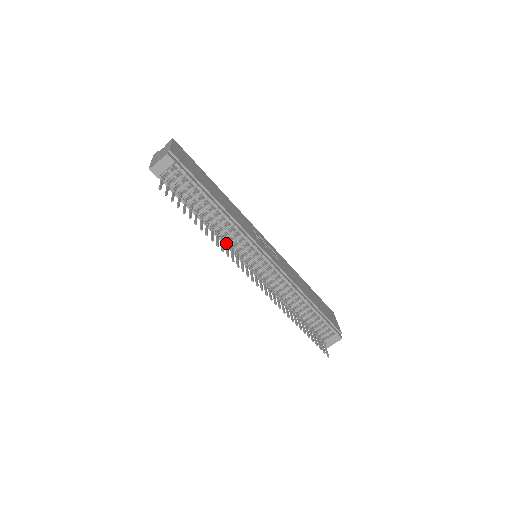
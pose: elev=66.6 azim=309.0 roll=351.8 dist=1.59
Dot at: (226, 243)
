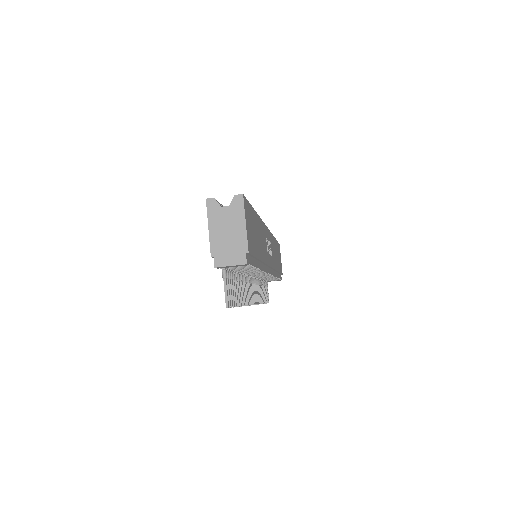
Dot at: (245, 278)
